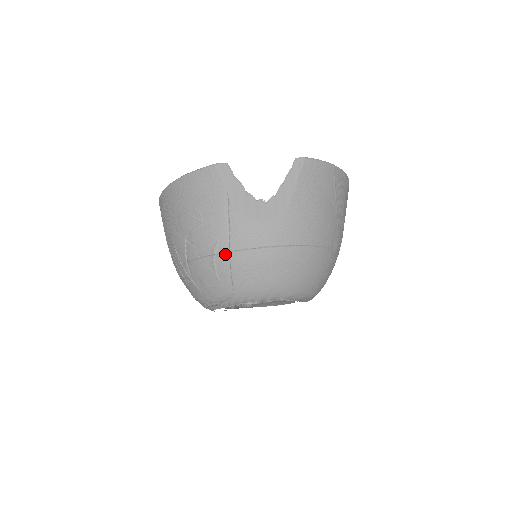
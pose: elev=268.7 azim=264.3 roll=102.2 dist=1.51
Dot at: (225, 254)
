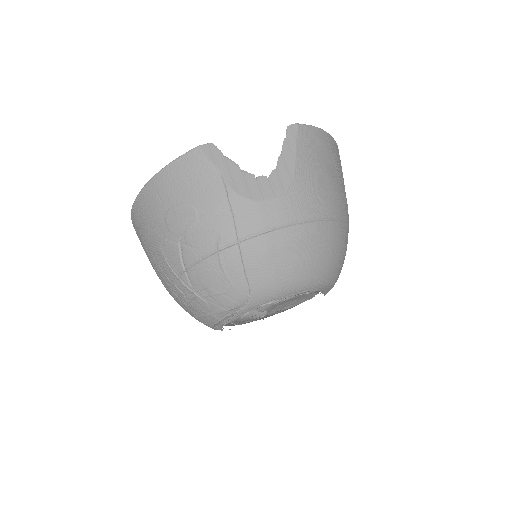
Dot at: (233, 247)
